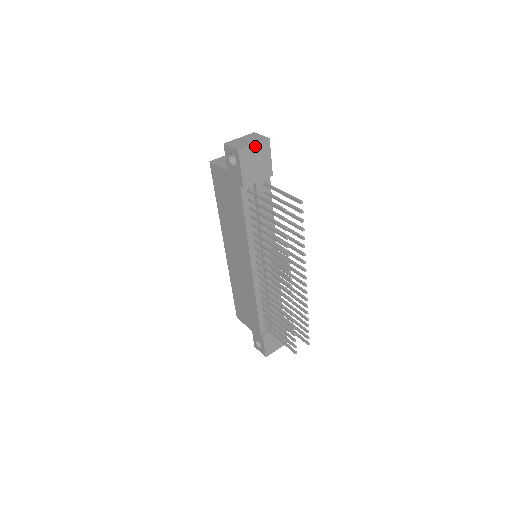
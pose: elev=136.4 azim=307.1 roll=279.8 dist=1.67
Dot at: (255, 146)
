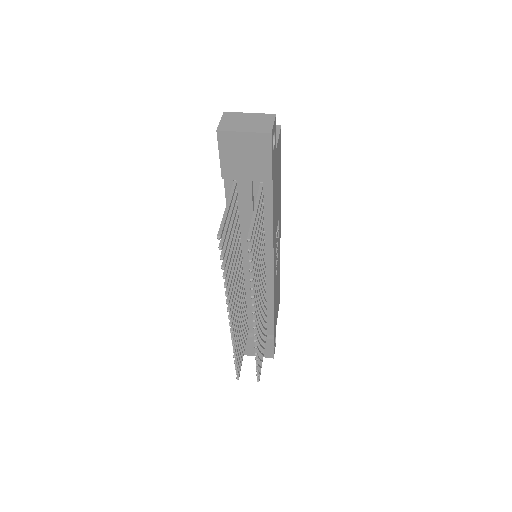
Dot at: (245, 135)
